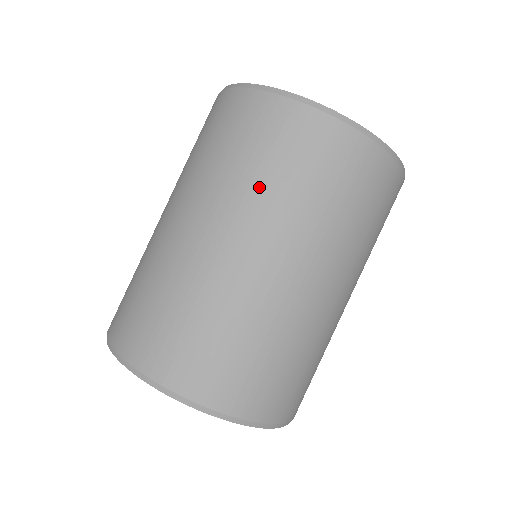
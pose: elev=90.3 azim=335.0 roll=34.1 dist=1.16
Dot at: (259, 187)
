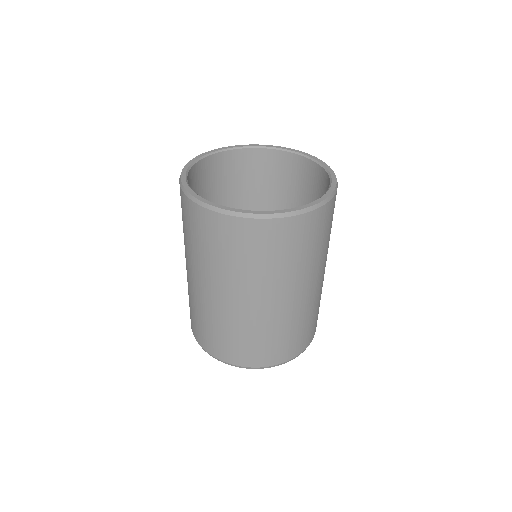
Dot at: (308, 262)
